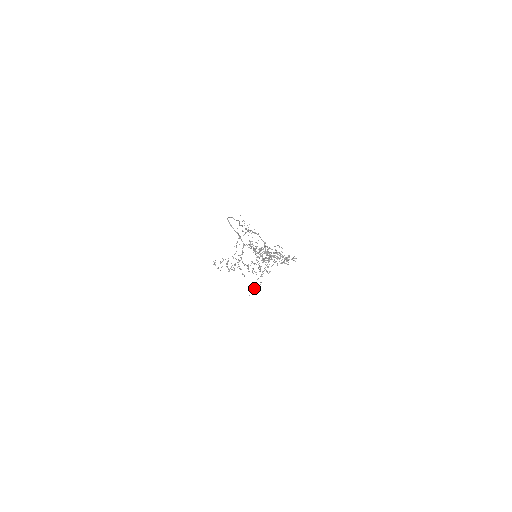
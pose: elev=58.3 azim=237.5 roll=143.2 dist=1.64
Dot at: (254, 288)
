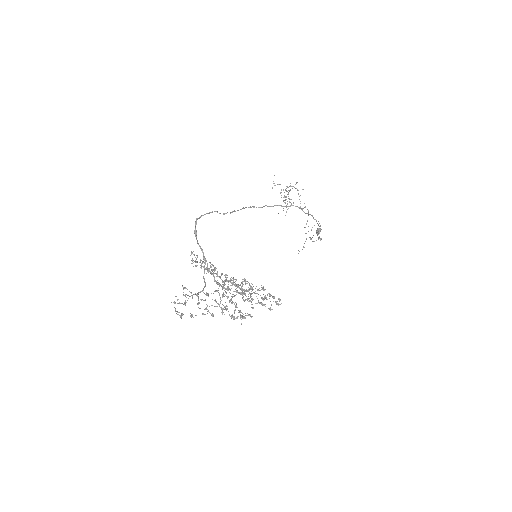
Dot at: occluded
